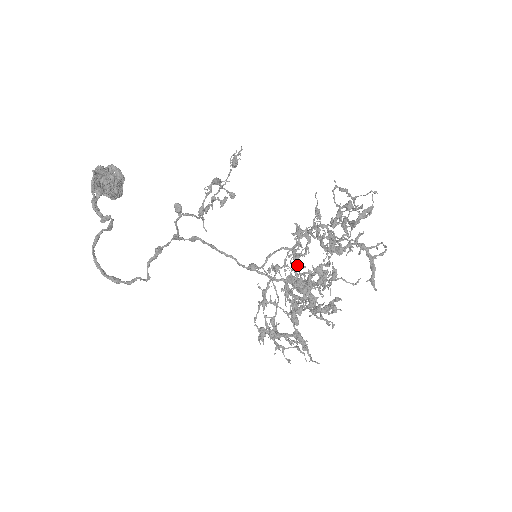
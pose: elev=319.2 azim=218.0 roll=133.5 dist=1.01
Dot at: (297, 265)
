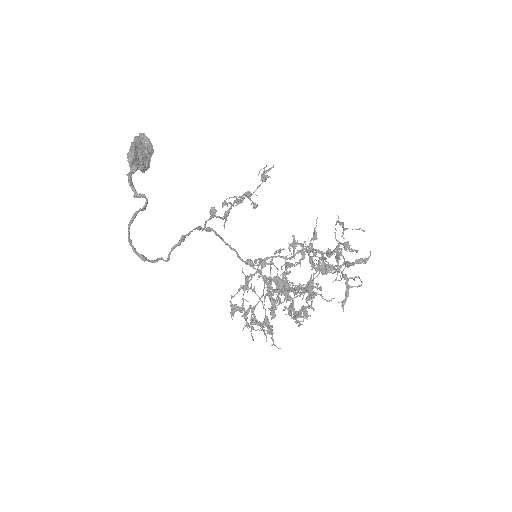
Dot at: (288, 274)
